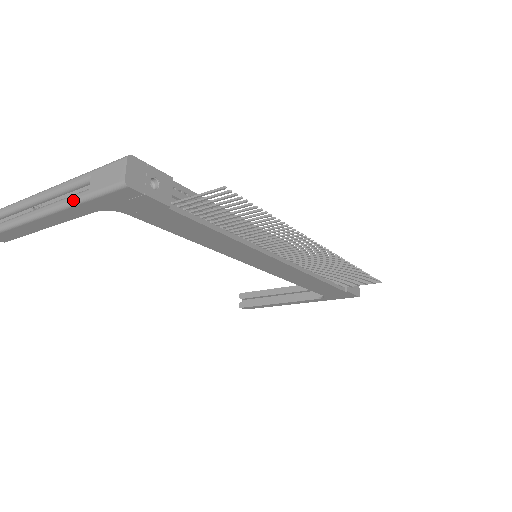
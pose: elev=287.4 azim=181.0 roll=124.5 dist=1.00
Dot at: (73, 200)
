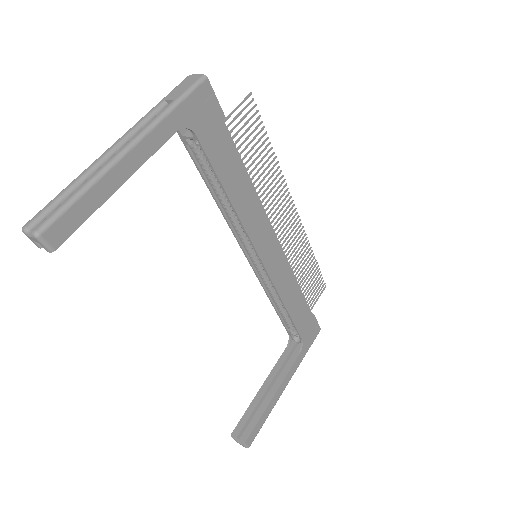
Dot at: (161, 113)
